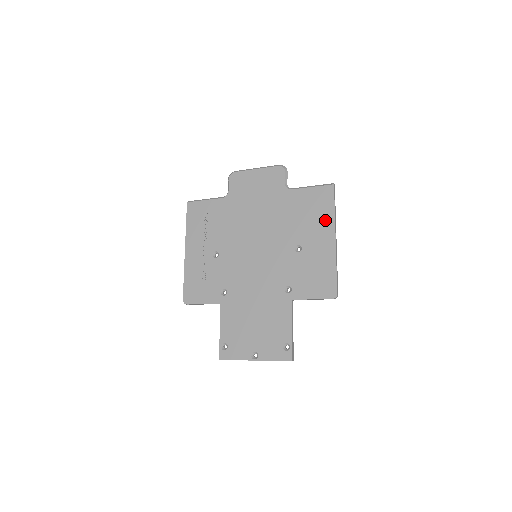
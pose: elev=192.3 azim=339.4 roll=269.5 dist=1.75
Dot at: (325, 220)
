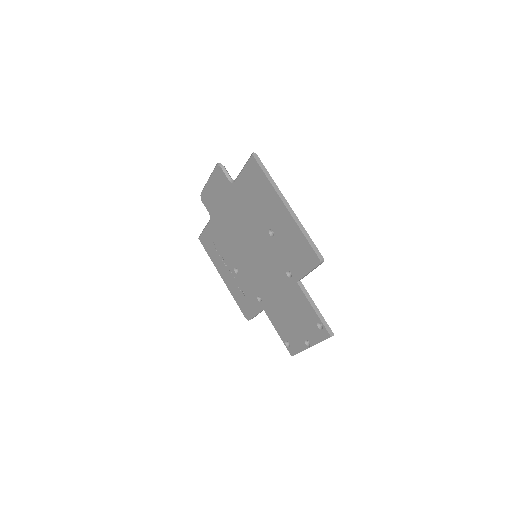
Dot at: (269, 194)
